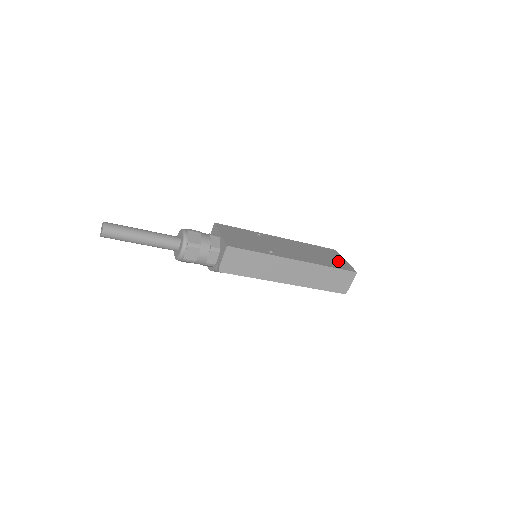
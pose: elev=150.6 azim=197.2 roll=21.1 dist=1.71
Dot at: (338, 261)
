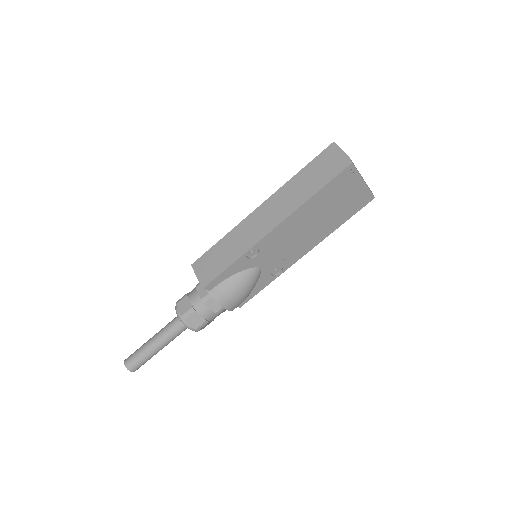
Dot at: occluded
